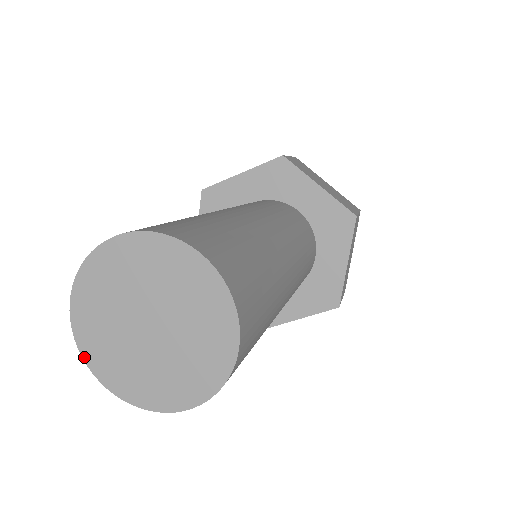
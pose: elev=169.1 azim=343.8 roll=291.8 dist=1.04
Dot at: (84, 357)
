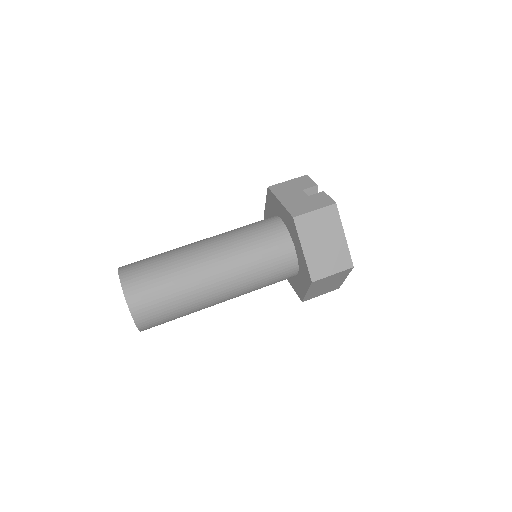
Dot at: occluded
